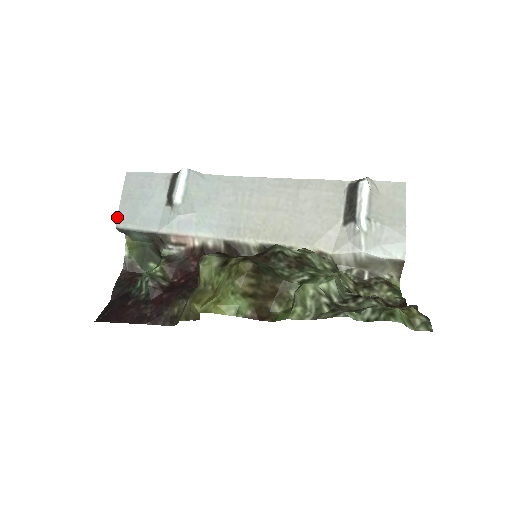
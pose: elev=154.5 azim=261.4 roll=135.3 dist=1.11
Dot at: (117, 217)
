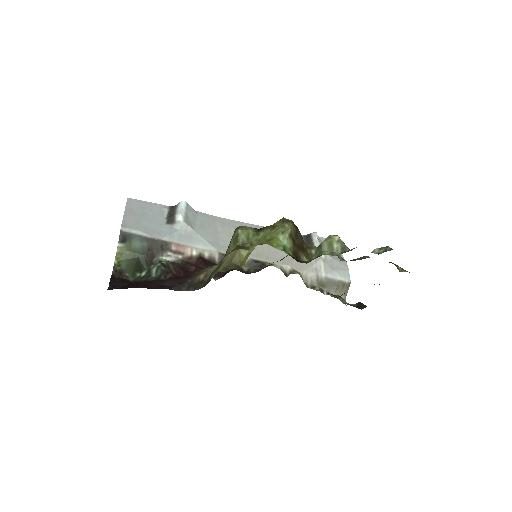
Dot at: (122, 223)
